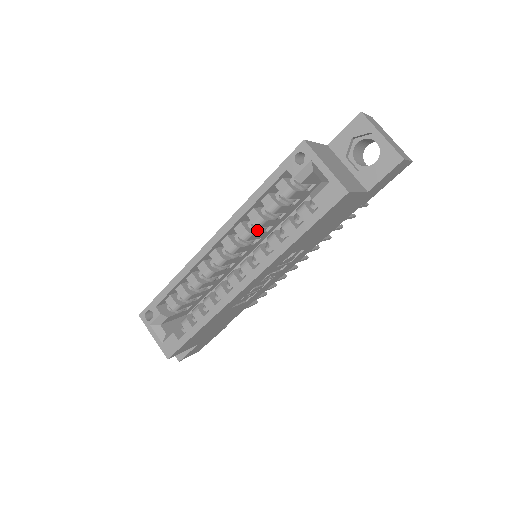
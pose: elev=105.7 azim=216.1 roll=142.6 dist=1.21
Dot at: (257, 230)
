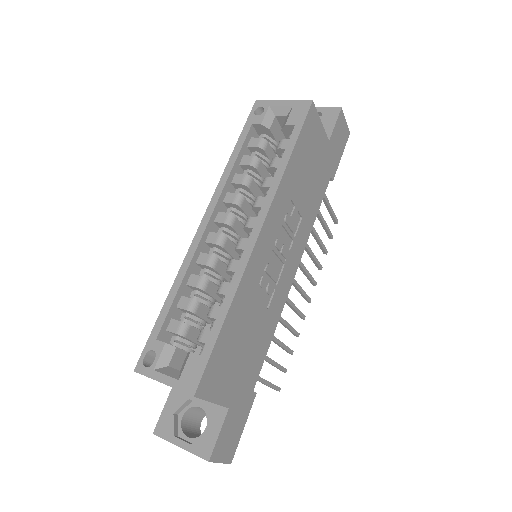
Dot at: (247, 199)
